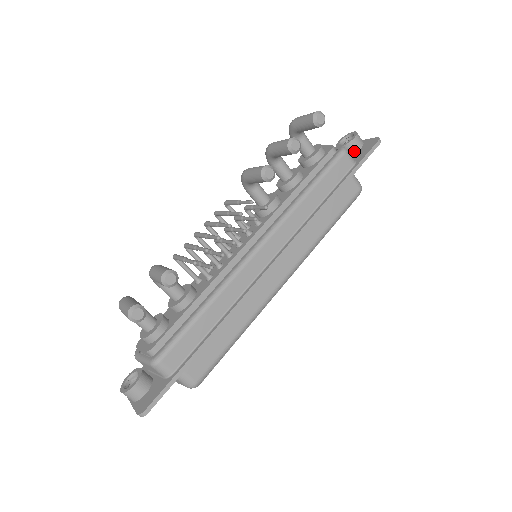
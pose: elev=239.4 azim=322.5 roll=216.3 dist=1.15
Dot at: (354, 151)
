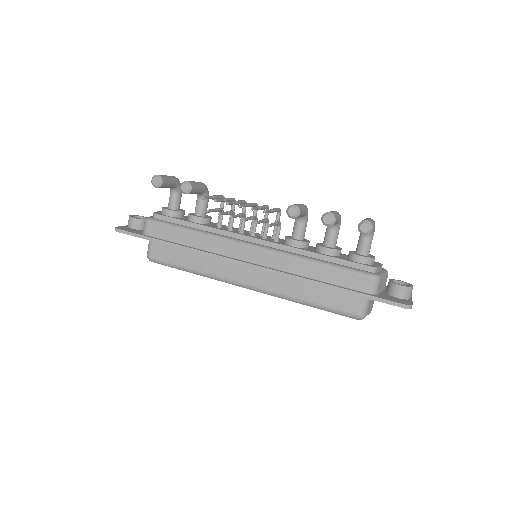
Dot at: (391, 293)
